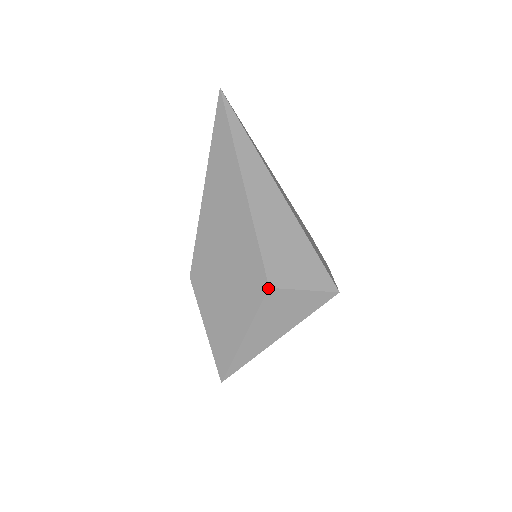
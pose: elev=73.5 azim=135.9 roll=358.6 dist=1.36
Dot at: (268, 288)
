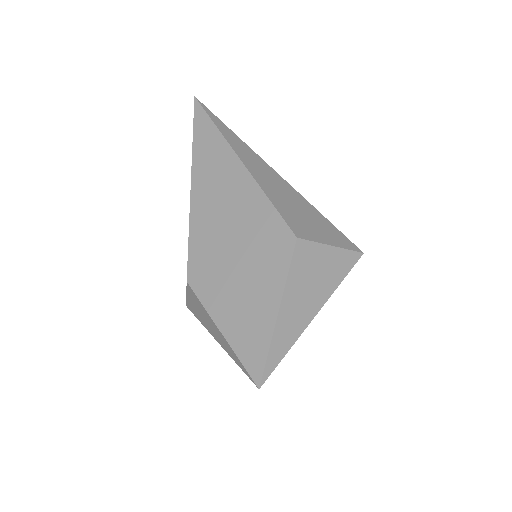
Dot at: (296, 238)
